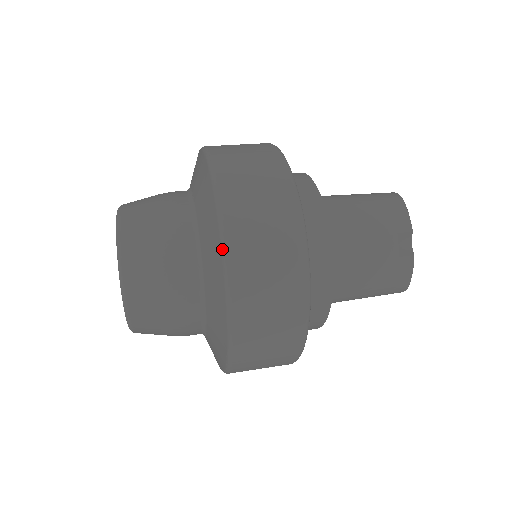
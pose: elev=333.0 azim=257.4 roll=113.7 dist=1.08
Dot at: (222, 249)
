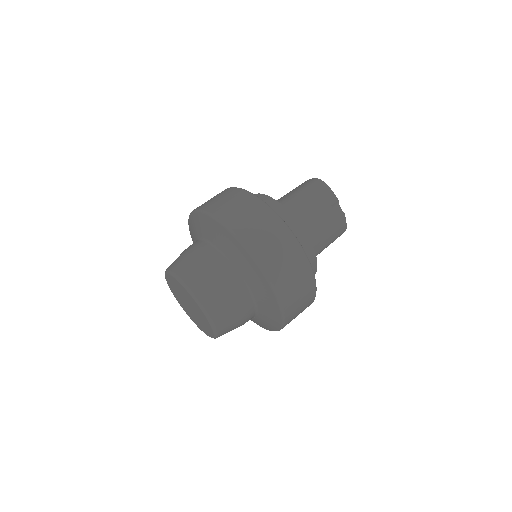
Dot at: (264, 275)
